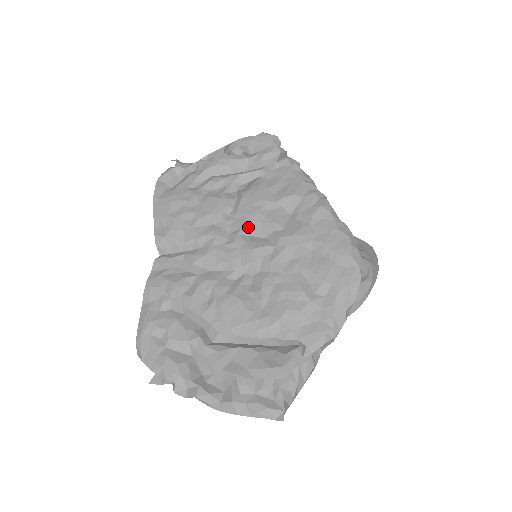
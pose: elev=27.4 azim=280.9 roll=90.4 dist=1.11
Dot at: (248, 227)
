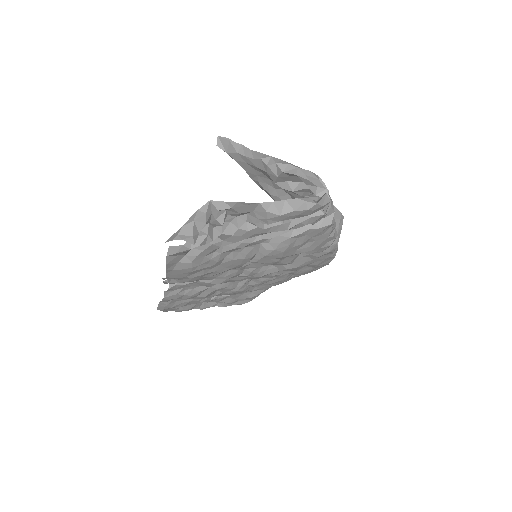
Dot at: occluded
